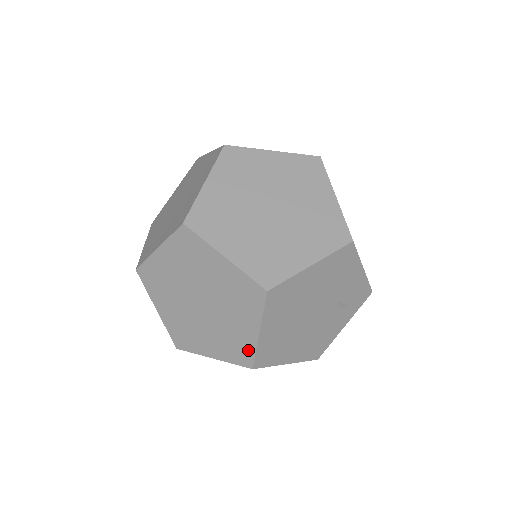
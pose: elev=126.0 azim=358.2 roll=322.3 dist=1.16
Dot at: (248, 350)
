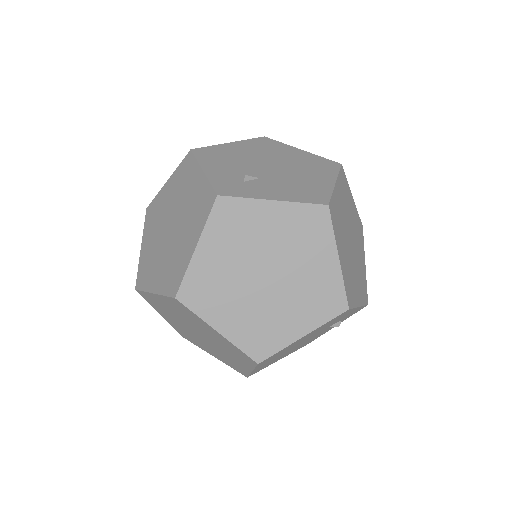
Dot at: (243, 371)
